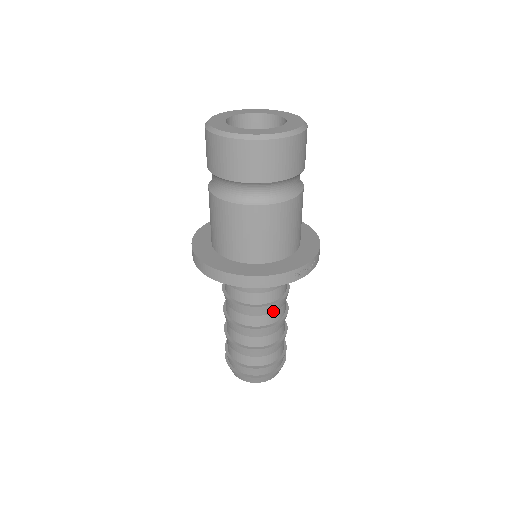
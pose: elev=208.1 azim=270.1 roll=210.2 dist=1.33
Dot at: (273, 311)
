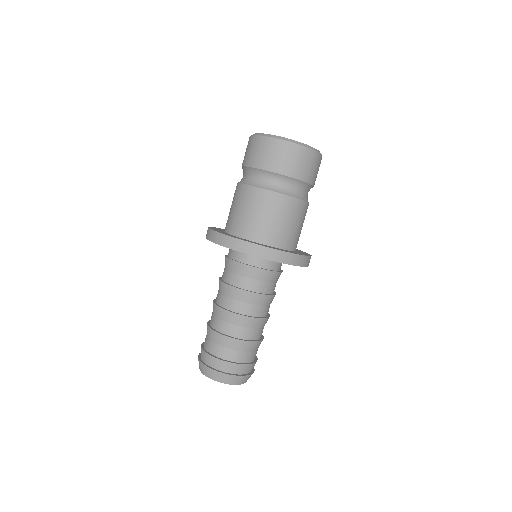
Dot at: occluded
